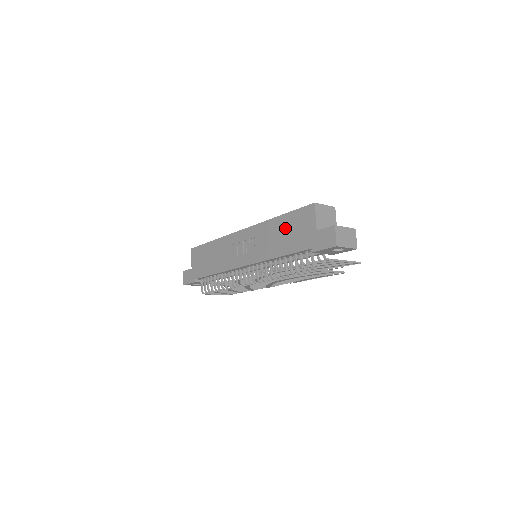
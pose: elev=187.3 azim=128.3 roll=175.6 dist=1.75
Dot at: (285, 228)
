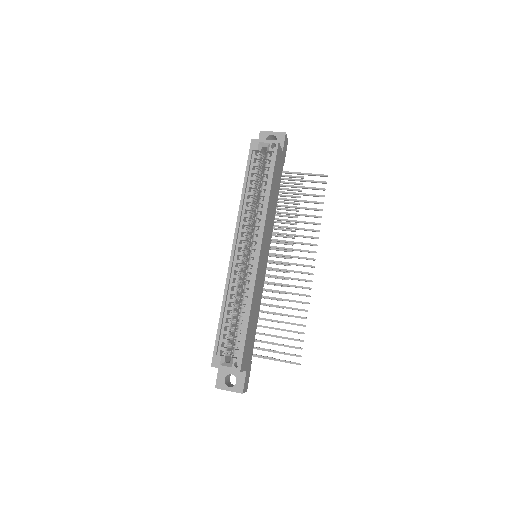
Dot at: occluded
